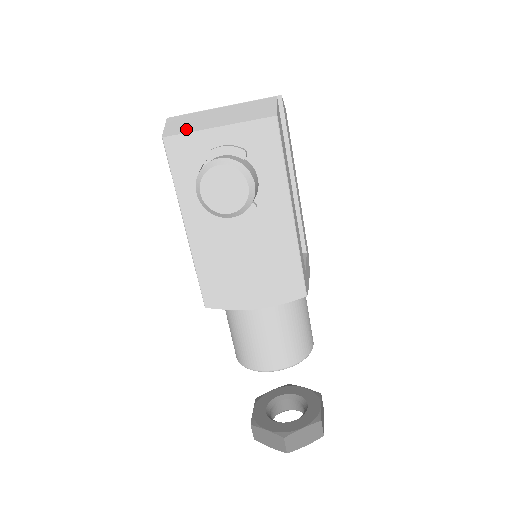
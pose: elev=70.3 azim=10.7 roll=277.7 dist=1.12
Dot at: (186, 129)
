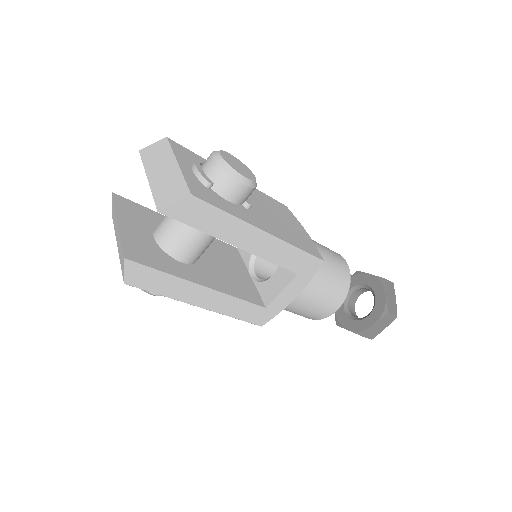
Dot at: (114, 225)
